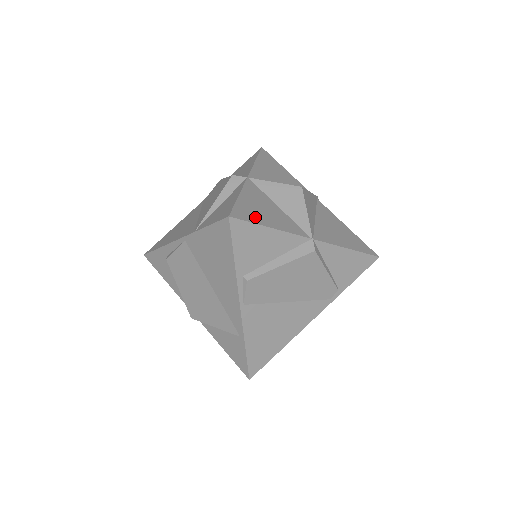
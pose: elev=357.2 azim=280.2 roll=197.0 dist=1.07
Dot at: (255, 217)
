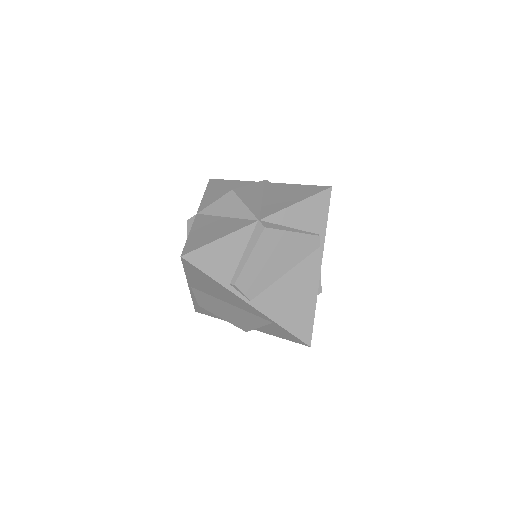
Dot at: (203, 241)
